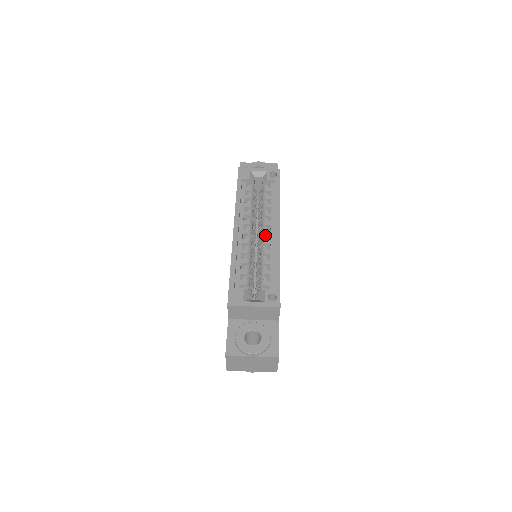
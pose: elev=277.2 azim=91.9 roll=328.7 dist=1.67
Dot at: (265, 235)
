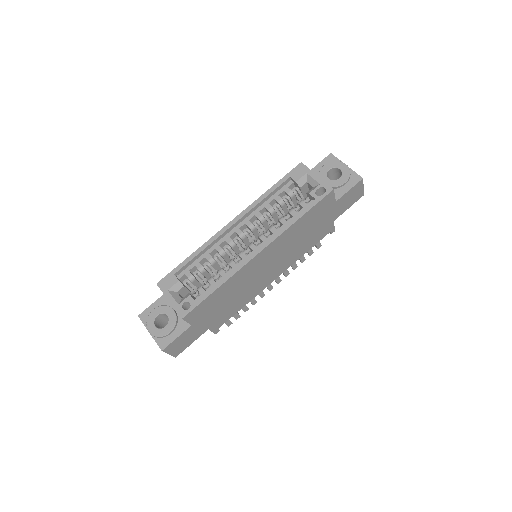
Dot at: (250, 247)
